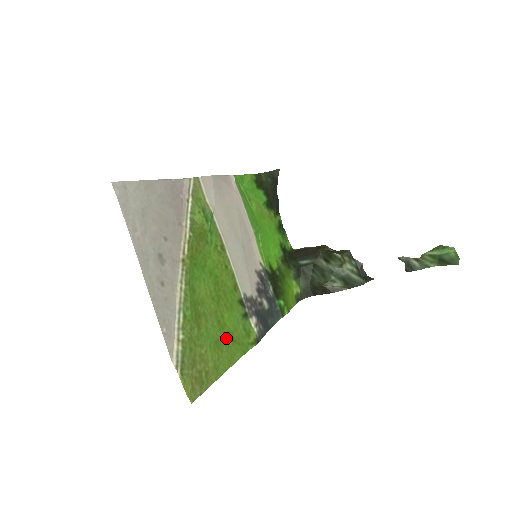
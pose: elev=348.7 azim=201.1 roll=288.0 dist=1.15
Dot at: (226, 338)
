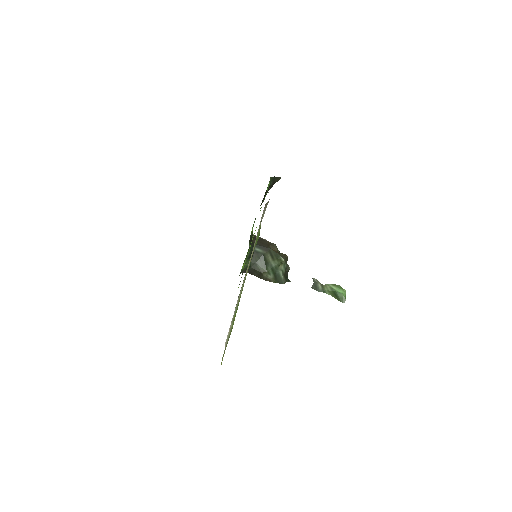
Dot at: occluded
